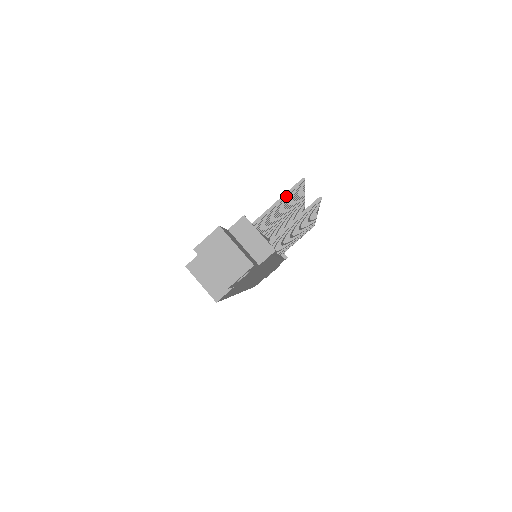
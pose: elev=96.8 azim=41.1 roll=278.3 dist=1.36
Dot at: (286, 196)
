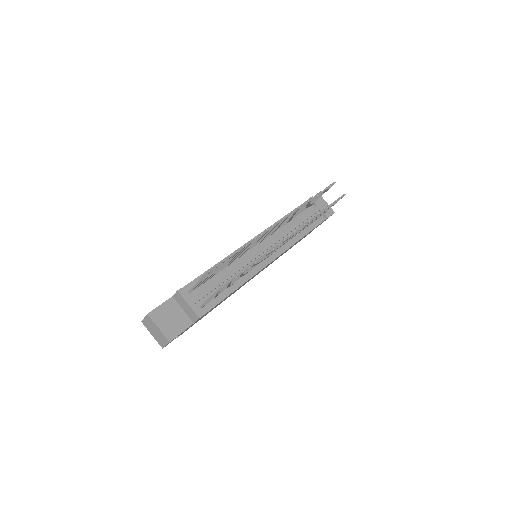
Dot at: (202, 279)
